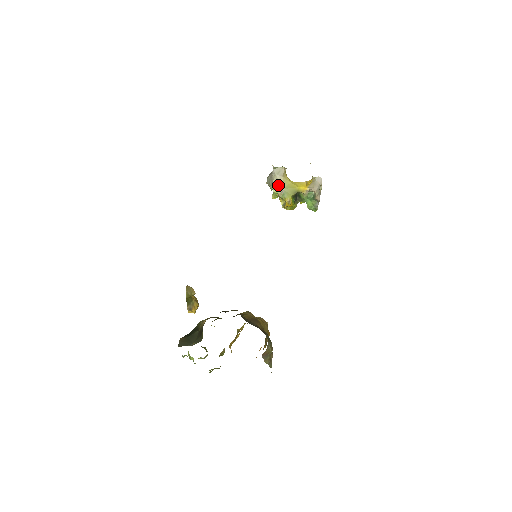
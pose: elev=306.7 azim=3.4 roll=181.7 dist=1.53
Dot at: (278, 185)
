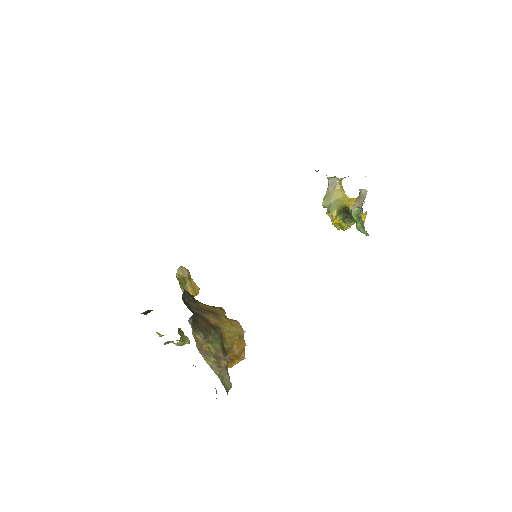
Dot at: (328, 197)
